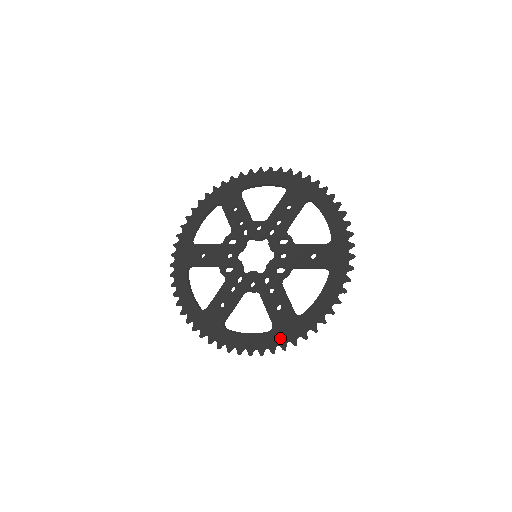
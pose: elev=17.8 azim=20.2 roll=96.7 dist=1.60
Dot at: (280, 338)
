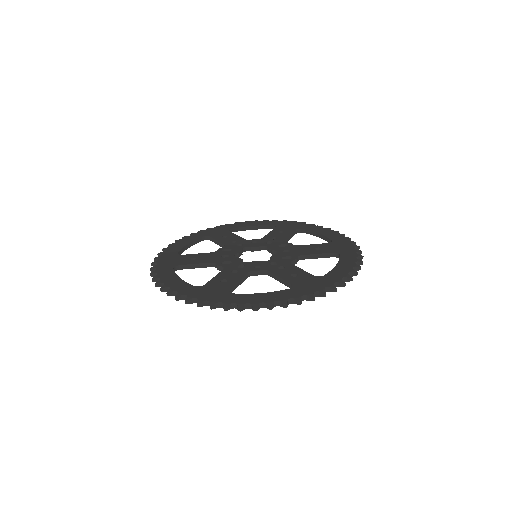
Dot at: (305, 290)
